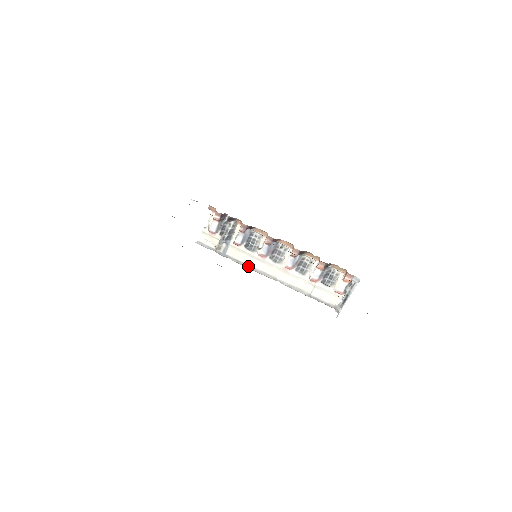
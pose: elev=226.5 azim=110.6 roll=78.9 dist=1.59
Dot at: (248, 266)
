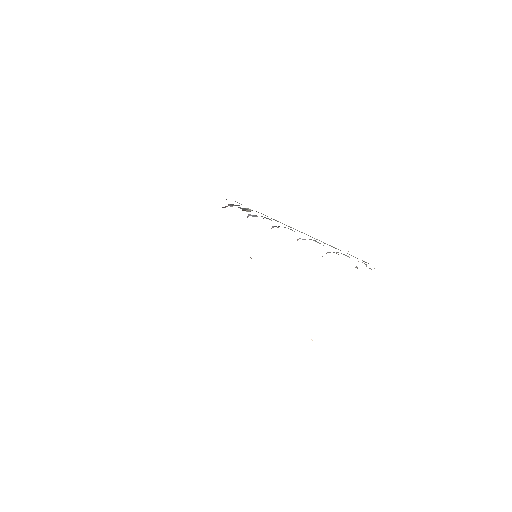
Dot at: occluded
